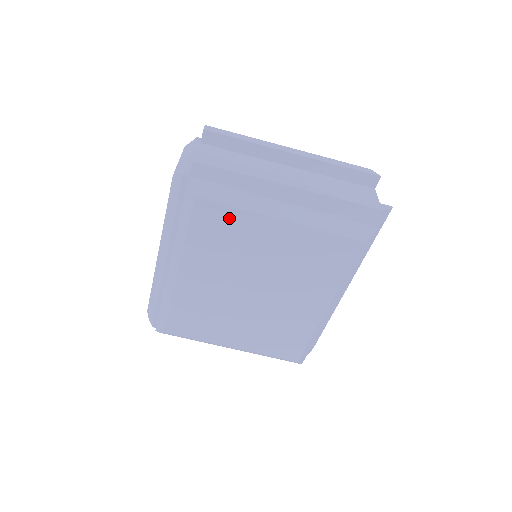
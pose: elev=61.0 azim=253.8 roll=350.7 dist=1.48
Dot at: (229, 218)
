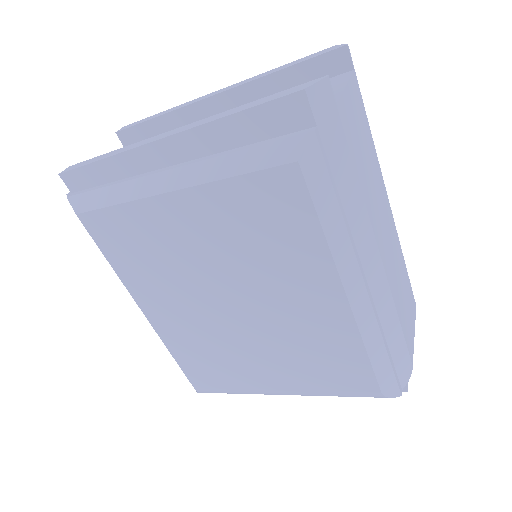
Dot at: (124, 222)
